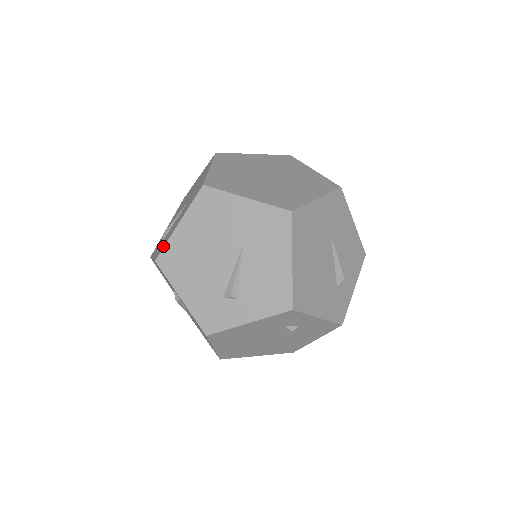
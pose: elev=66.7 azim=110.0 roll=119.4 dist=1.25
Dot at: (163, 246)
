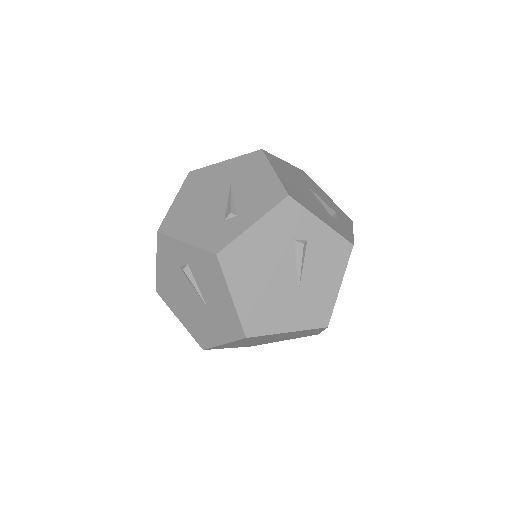
Dot at: occluded
